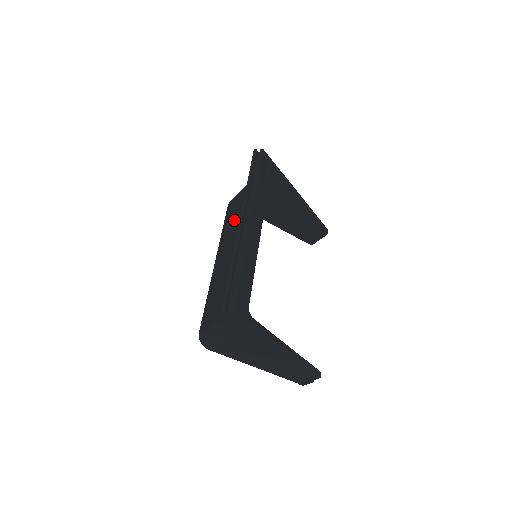
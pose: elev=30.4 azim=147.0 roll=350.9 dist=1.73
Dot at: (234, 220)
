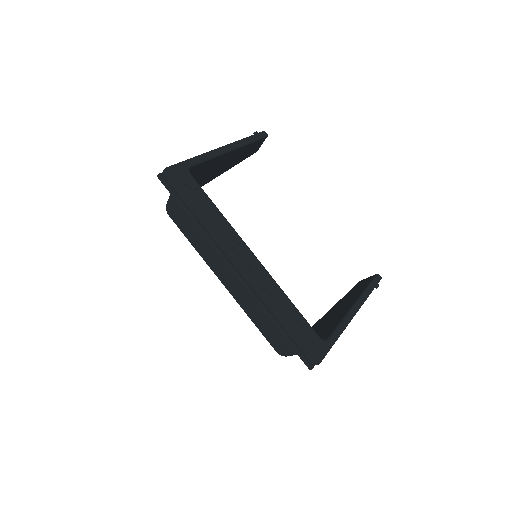
Dot at: (201, 240)
